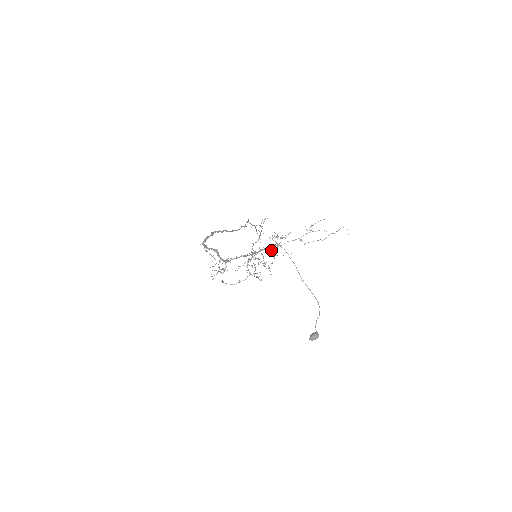
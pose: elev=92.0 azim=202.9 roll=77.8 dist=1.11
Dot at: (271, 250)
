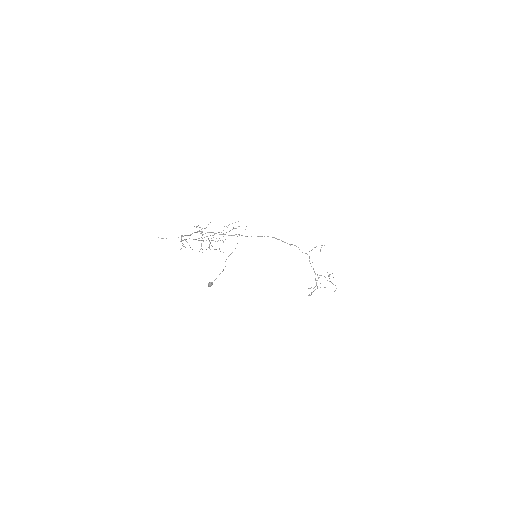
Dot at: (208, 238)
